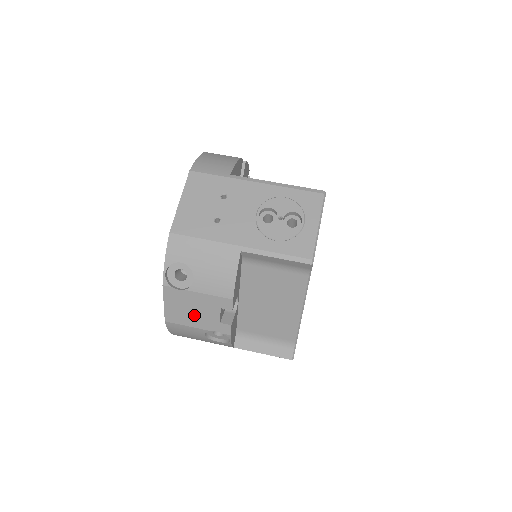
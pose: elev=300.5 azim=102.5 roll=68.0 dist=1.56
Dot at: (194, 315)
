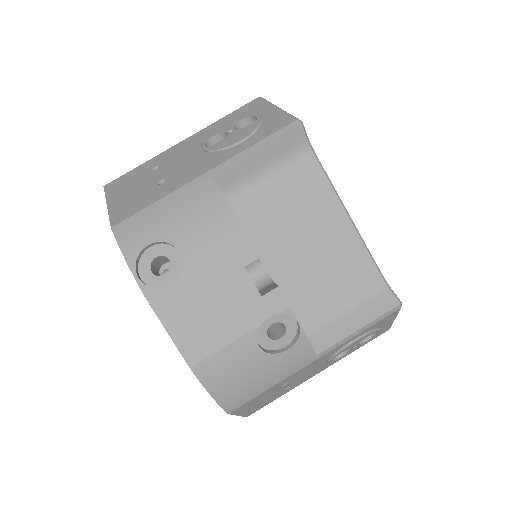
Dot at: (220, 315)
